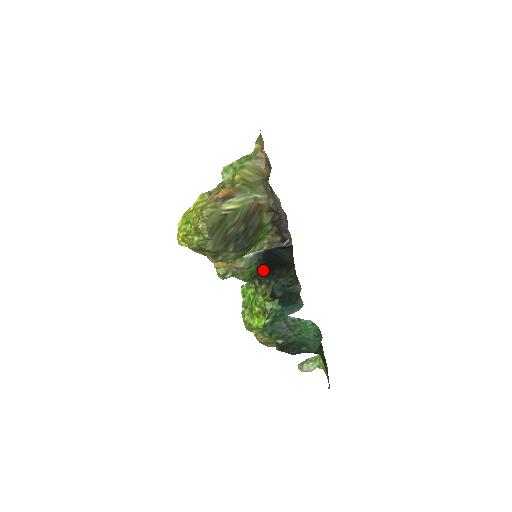
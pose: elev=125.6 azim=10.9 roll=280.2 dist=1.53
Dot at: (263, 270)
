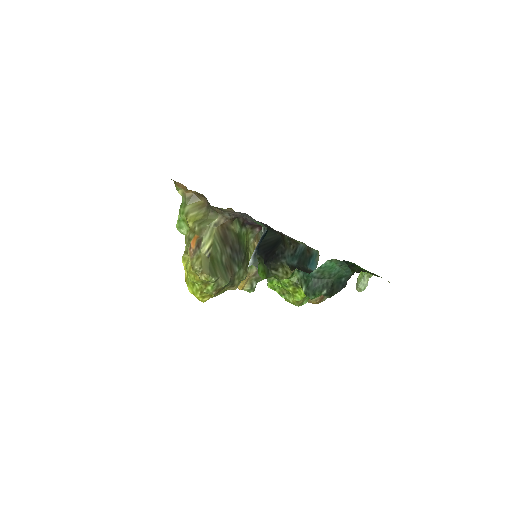
Dot at: (269, 260)
